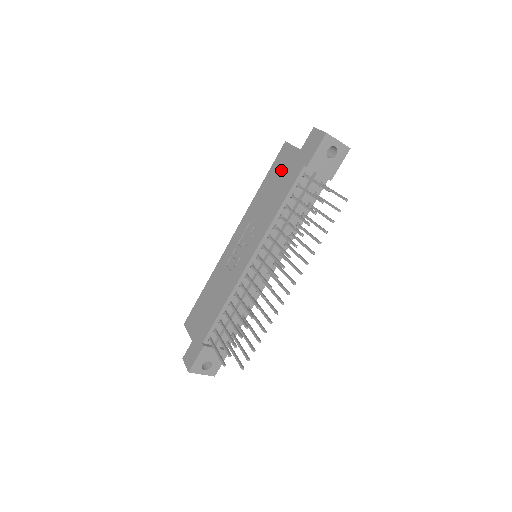
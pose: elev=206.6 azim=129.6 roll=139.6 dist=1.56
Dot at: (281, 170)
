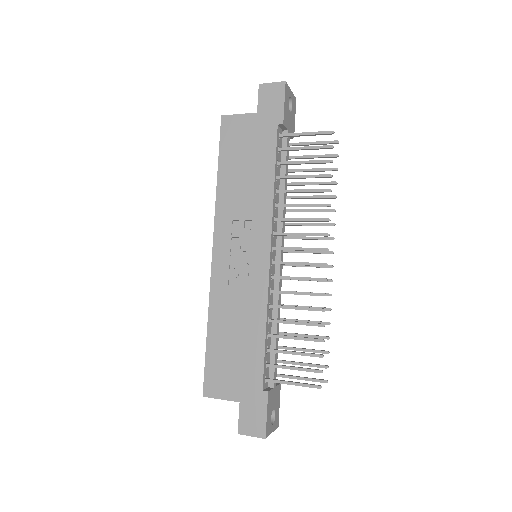
Dot at: (241, 145)
